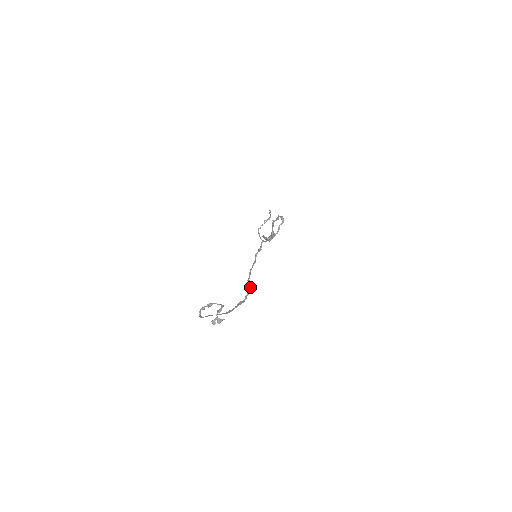
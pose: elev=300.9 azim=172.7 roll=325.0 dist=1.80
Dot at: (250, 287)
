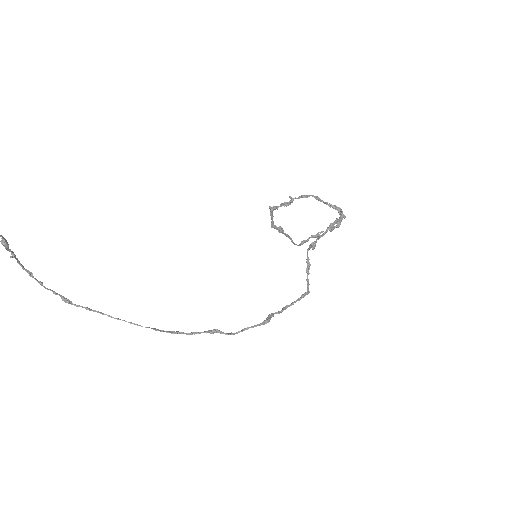
Dot at: (263, 321)
